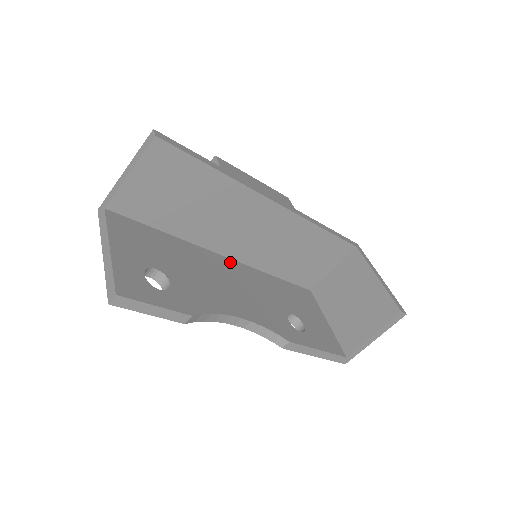
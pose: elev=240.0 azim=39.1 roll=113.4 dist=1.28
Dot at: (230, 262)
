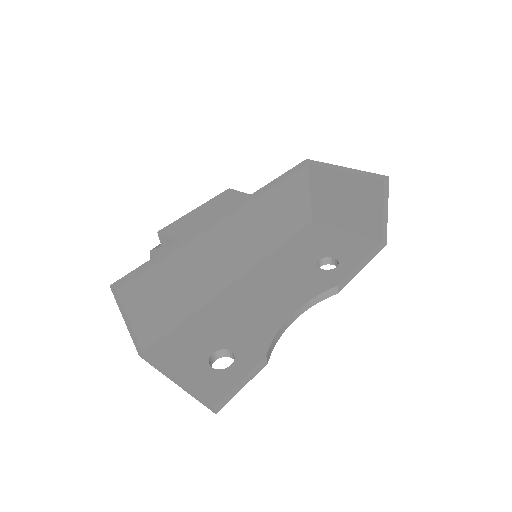
Dot at: (246, 278)
